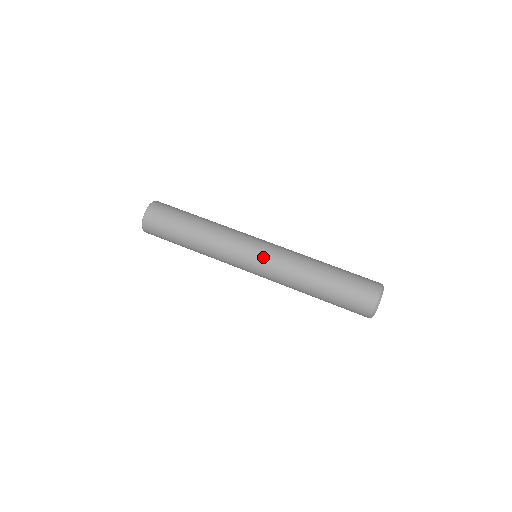
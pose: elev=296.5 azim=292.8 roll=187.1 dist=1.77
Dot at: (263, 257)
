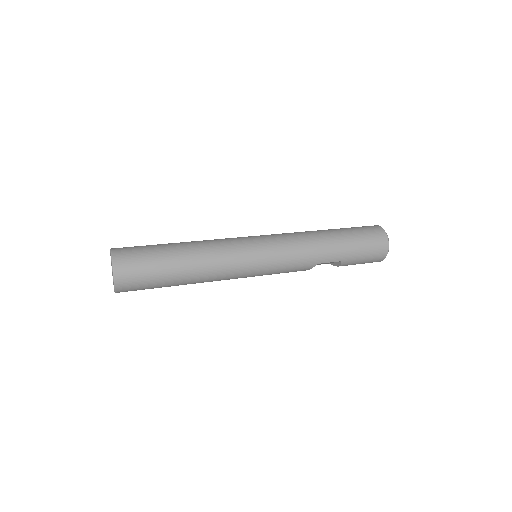
Dot at: (267, 236)
